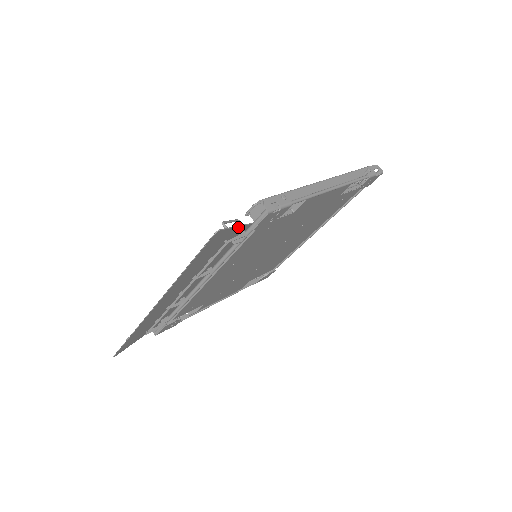
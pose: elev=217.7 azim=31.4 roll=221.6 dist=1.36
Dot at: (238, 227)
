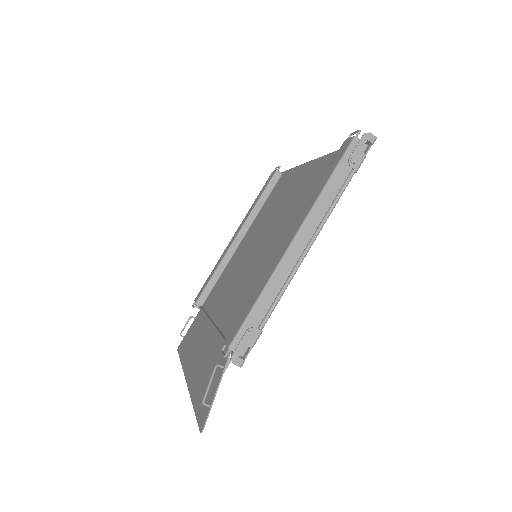
Dot at: (219, 383)
